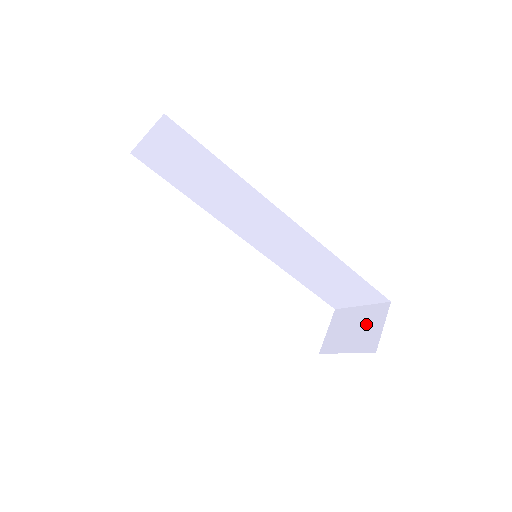
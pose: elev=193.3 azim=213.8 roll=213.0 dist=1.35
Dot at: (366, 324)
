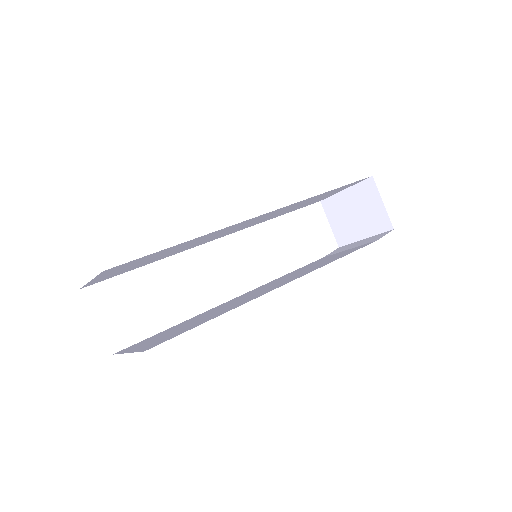
Dot at: (364, 206)
